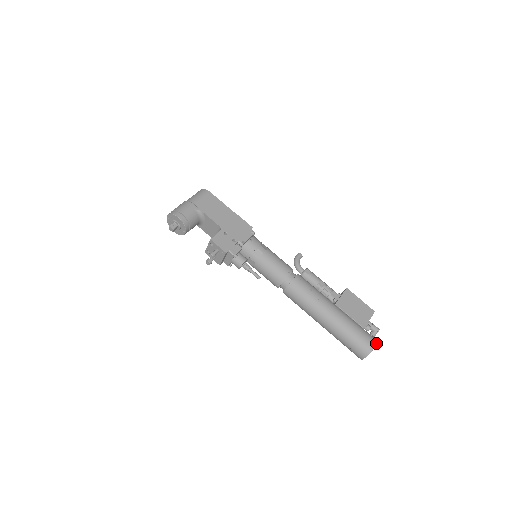
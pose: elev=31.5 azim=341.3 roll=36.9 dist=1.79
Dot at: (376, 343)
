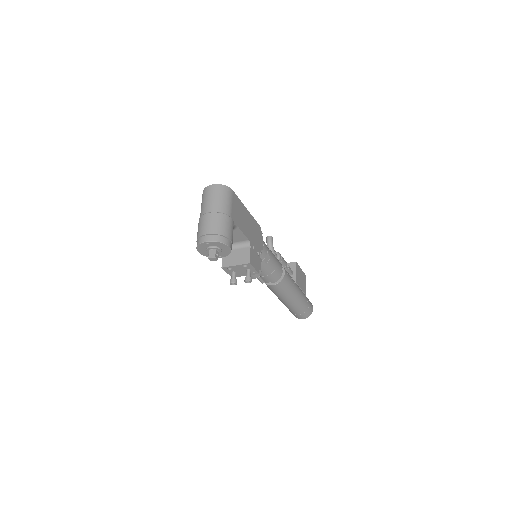
Dot at: (312, 305)
